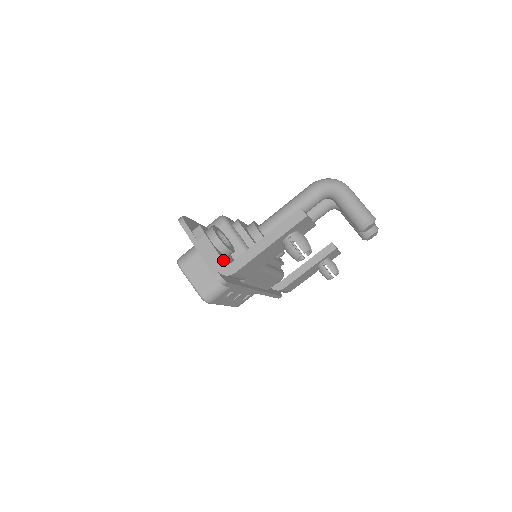
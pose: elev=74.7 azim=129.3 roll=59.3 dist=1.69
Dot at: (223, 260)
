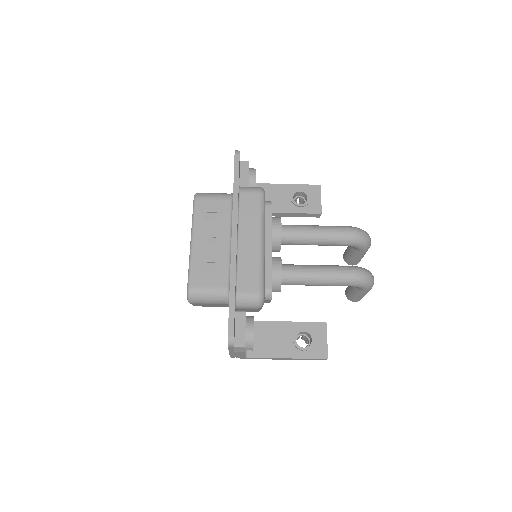
Dot at: occluded
